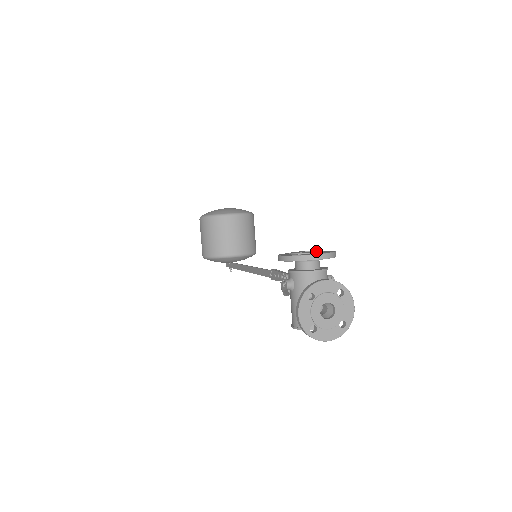
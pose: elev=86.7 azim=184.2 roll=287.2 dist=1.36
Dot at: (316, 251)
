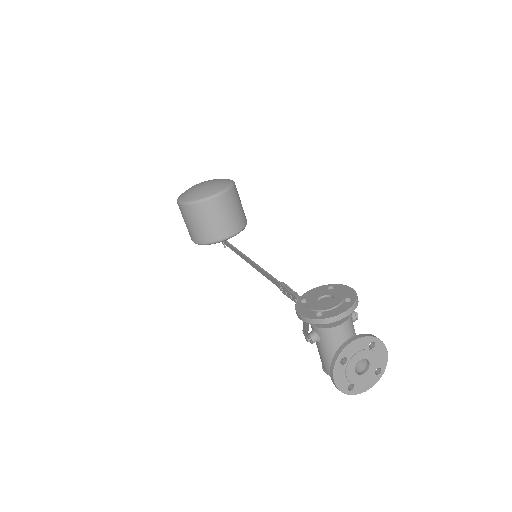
Dot at: (336, 300)
